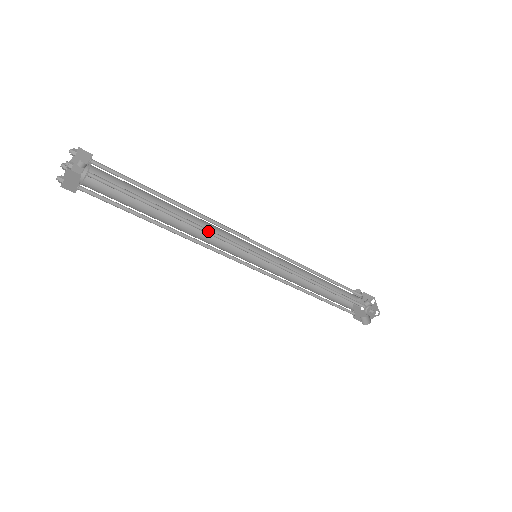
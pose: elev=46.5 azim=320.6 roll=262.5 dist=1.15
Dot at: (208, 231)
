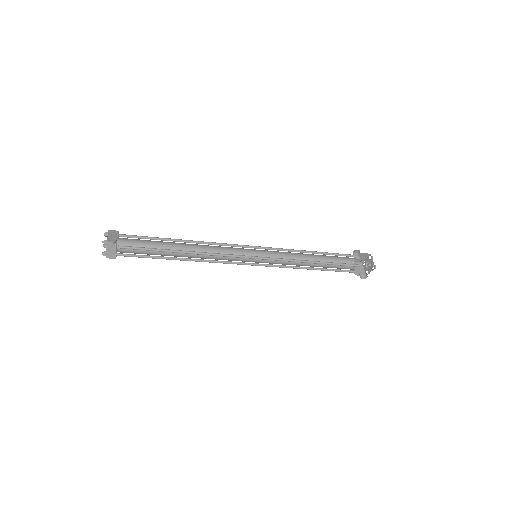
Dot at: (212, 253)
